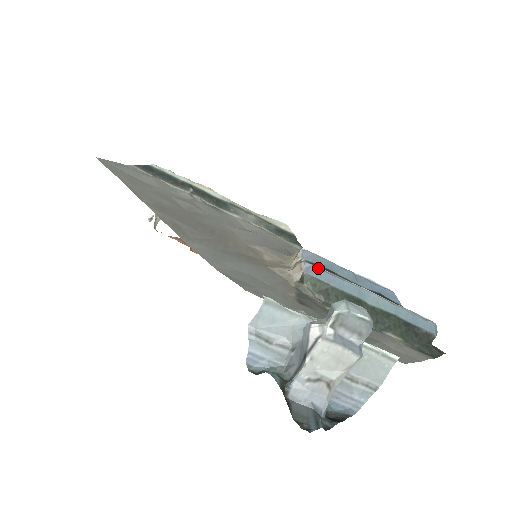
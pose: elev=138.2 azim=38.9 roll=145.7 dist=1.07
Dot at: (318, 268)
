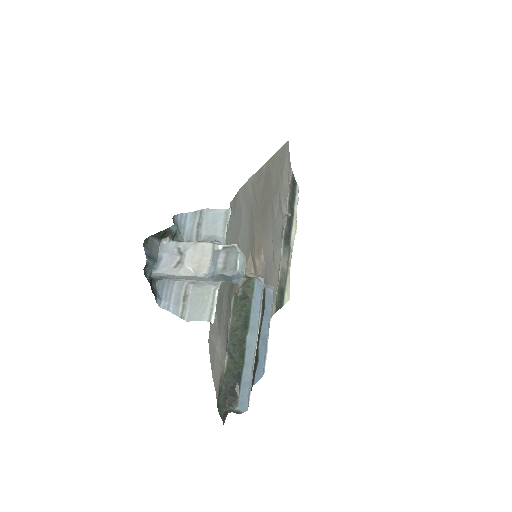
Dot at: occluded
